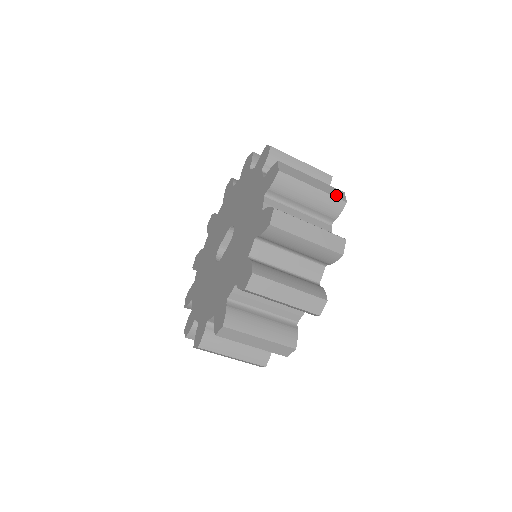
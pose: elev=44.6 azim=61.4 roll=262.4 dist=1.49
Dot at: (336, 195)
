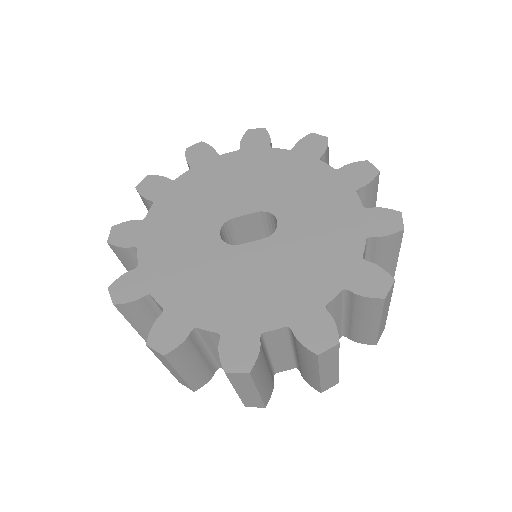
Dot at: occluded
